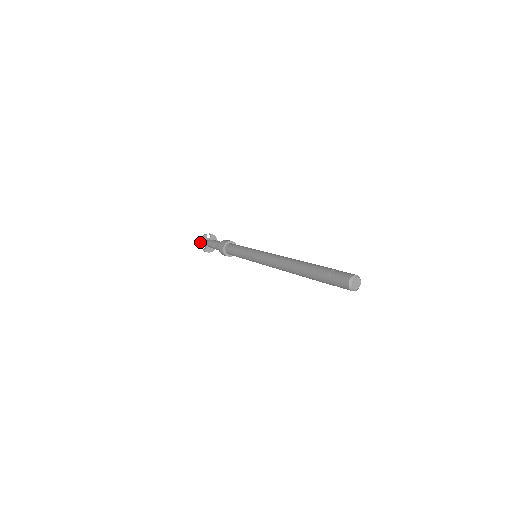
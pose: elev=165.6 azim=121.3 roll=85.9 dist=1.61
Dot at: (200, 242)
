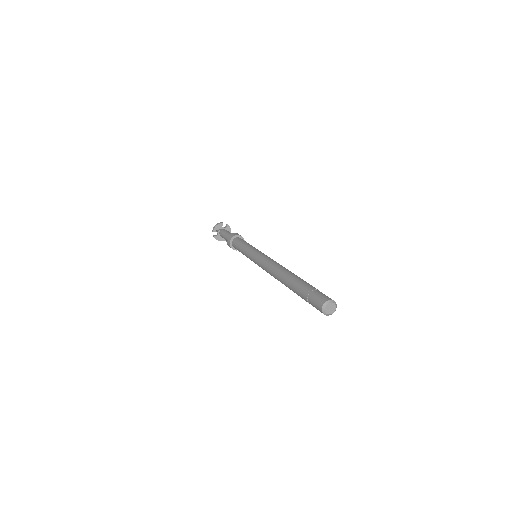
Dot at: (214, 227)
